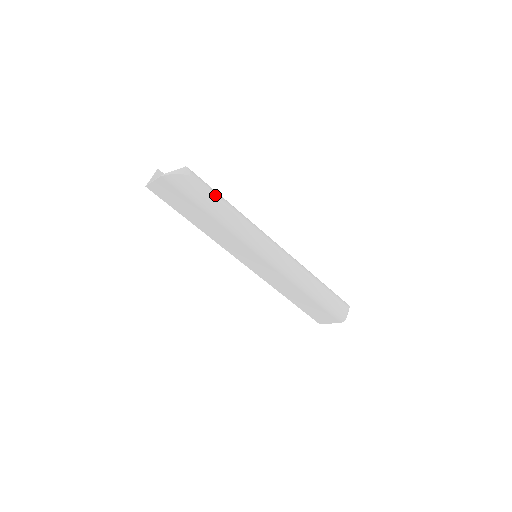
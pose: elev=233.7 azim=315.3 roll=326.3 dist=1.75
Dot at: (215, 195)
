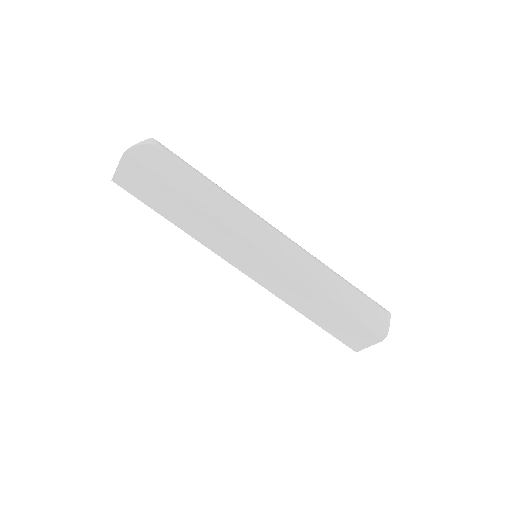
Dot at: (190, 168)
